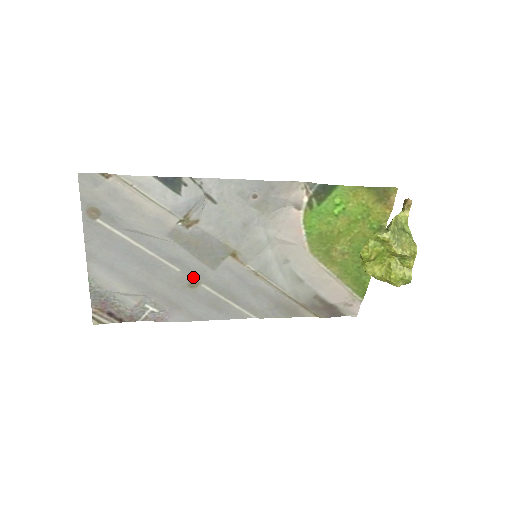
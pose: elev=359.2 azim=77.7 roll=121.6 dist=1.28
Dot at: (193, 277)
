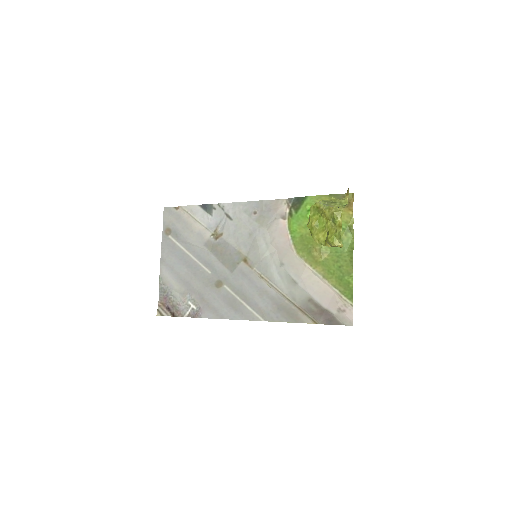
Dot at: (219, 279)
